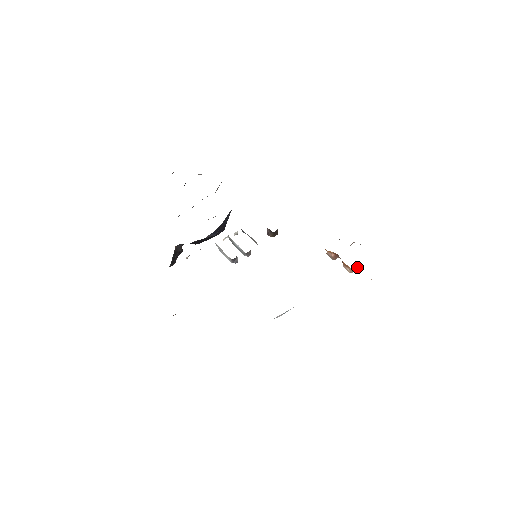
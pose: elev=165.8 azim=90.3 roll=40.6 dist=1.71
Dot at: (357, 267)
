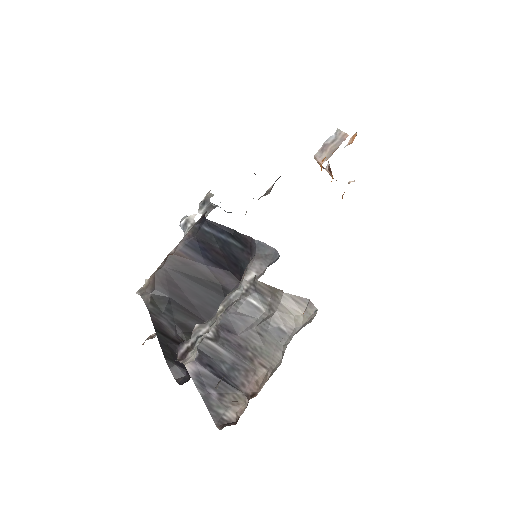
Dot at: occluded
